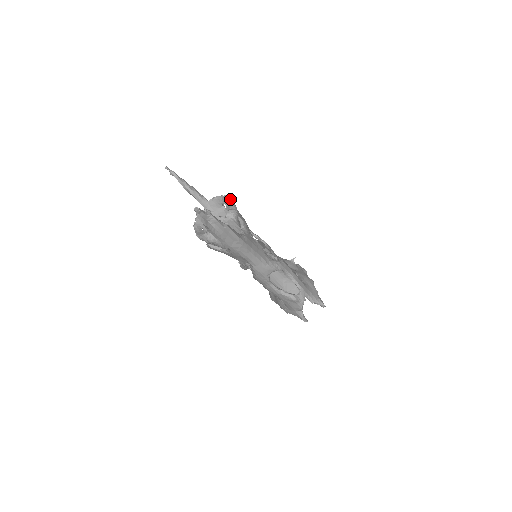
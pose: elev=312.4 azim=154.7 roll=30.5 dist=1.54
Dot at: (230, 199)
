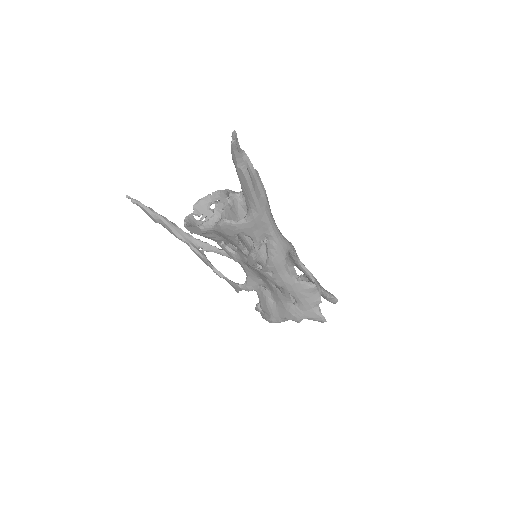
Dot at: (223, 190)
